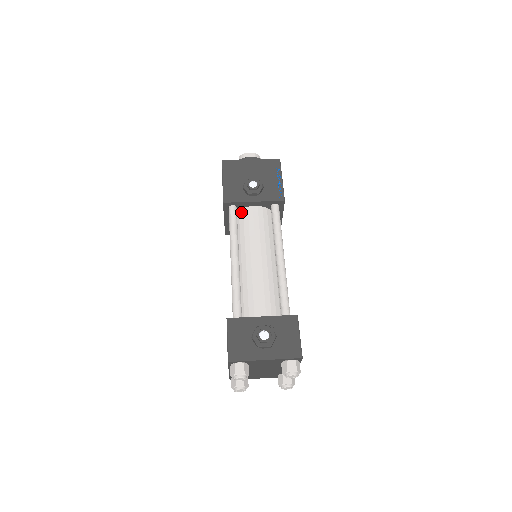
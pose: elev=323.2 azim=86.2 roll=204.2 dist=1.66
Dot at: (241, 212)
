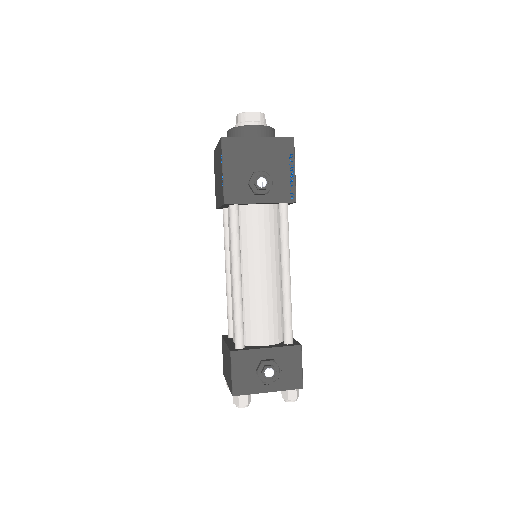
Dot at: (243, 210)
